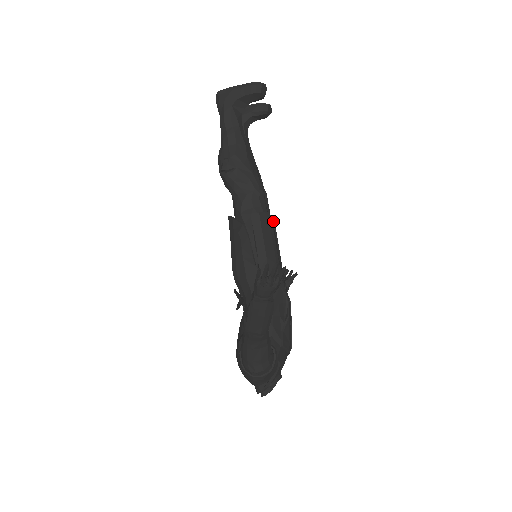
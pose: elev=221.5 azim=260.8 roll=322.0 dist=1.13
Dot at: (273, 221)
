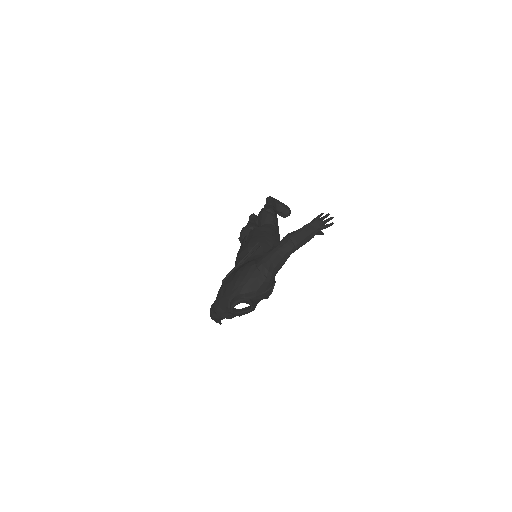
Dot at: occluded
